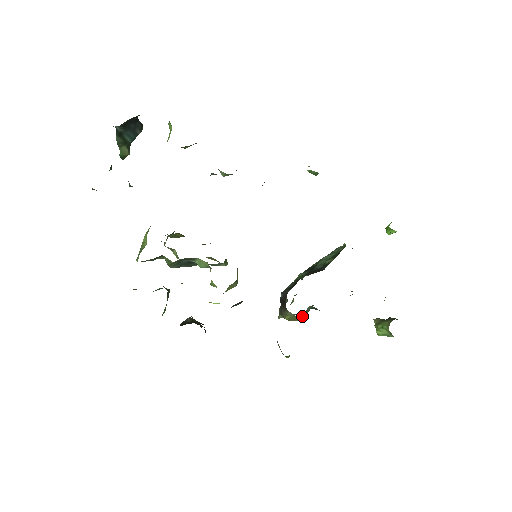
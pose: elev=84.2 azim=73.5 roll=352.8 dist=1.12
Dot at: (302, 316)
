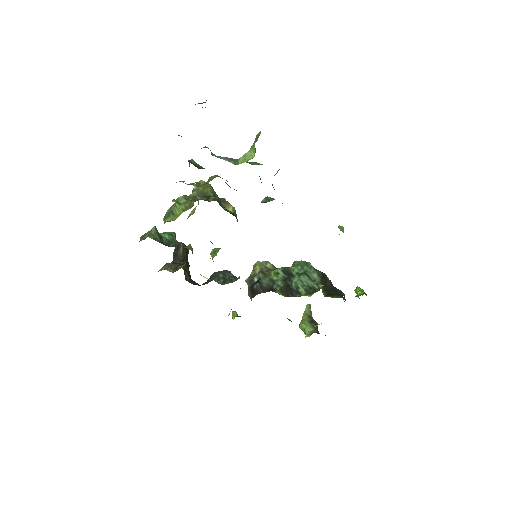
Dot at: occluded
